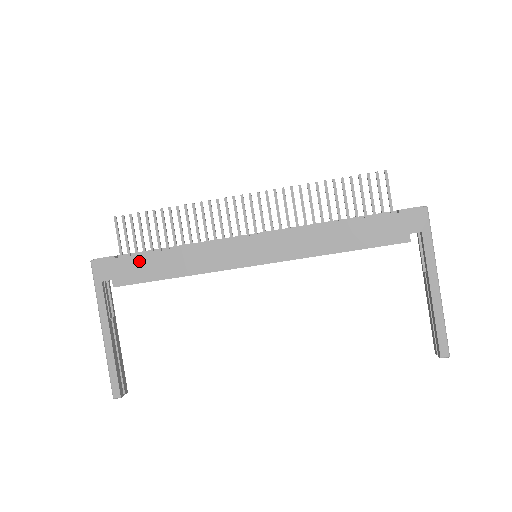
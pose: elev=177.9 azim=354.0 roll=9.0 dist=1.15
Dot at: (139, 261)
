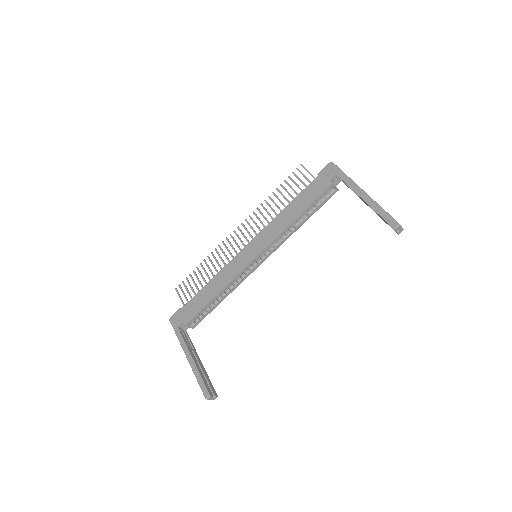
Dot at: (193, 301)
